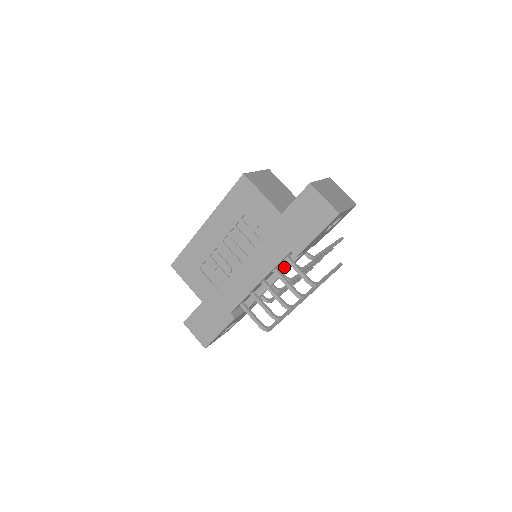
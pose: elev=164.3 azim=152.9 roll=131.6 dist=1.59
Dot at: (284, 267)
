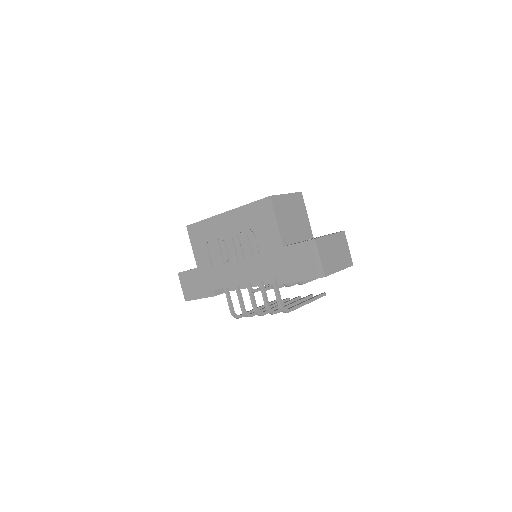
Dot at: (271, 280)
